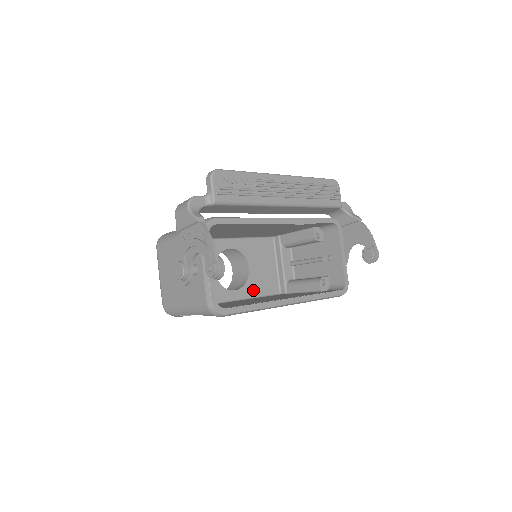
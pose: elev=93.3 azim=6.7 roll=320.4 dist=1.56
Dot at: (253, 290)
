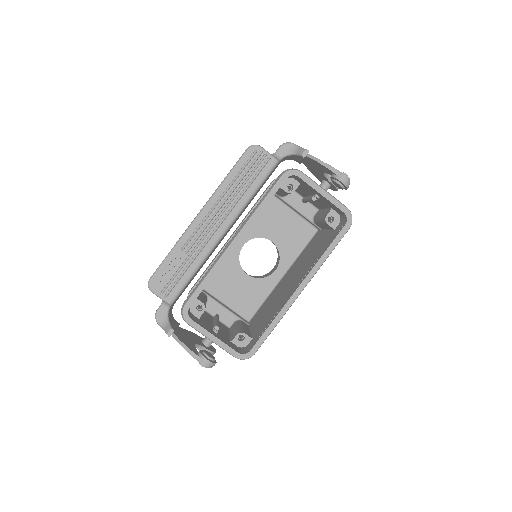
Dot at: (291, 253)
